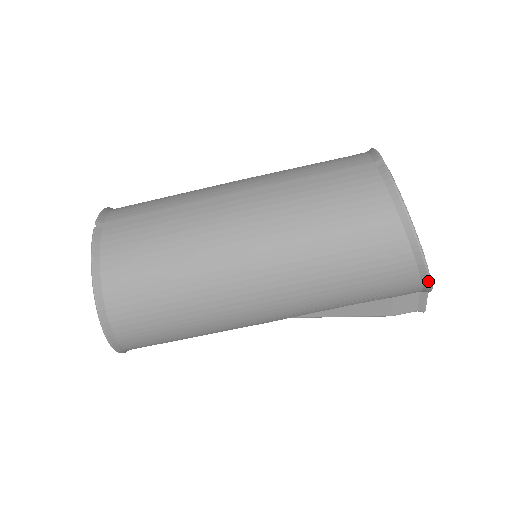
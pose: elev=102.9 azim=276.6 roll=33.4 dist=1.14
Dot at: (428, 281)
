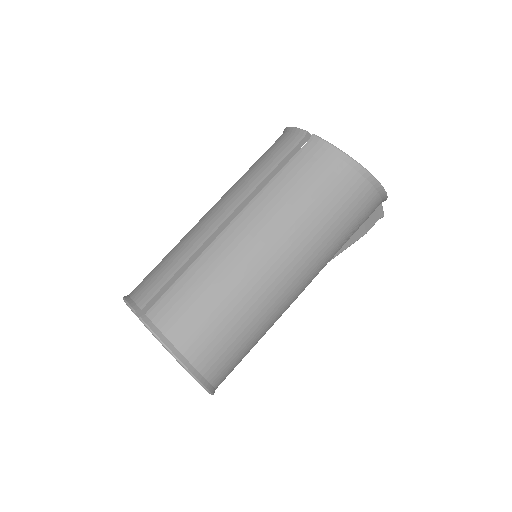
Dot at: (385, 195)
